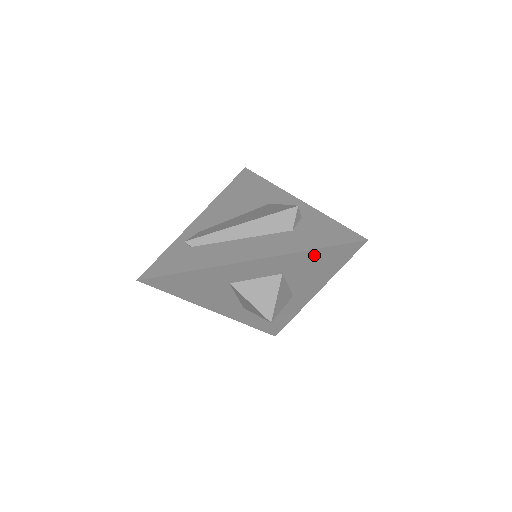
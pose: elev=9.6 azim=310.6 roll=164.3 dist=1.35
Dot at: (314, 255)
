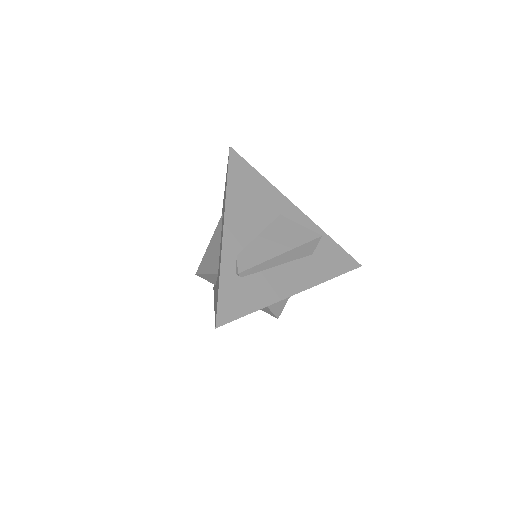
Dot at: occluded
